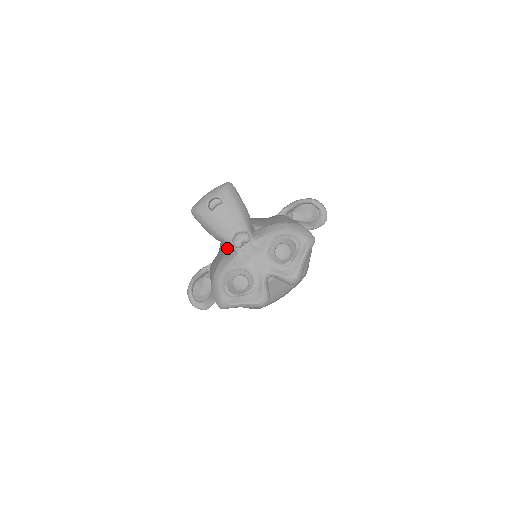
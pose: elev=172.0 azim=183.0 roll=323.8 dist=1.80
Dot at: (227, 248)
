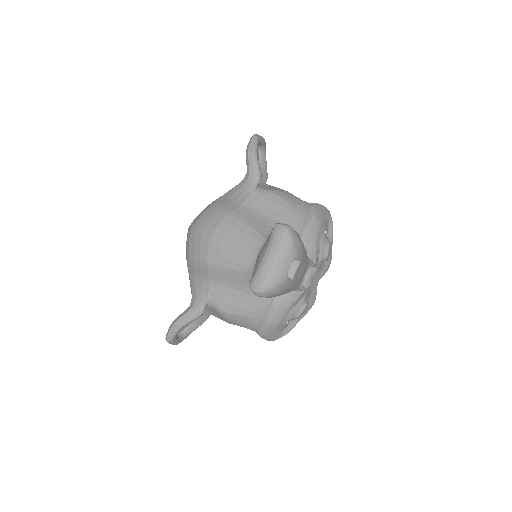
Dot at: occluded
